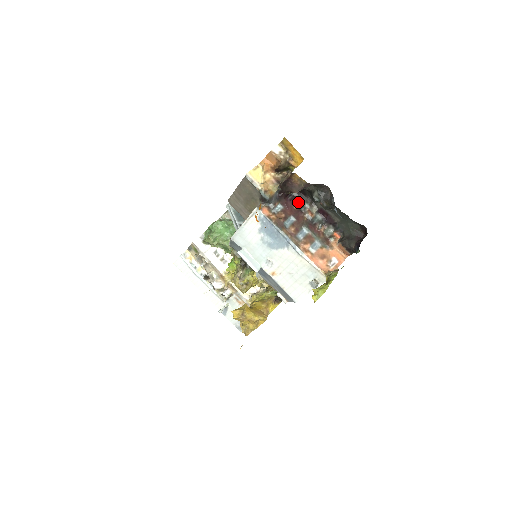
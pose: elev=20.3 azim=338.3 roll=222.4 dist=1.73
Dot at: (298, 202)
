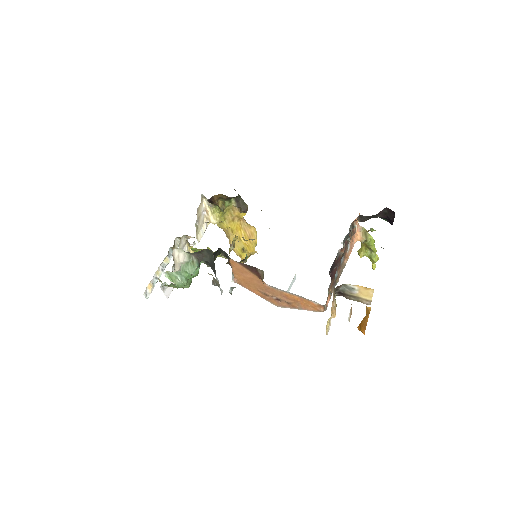
Dot at: occluded
